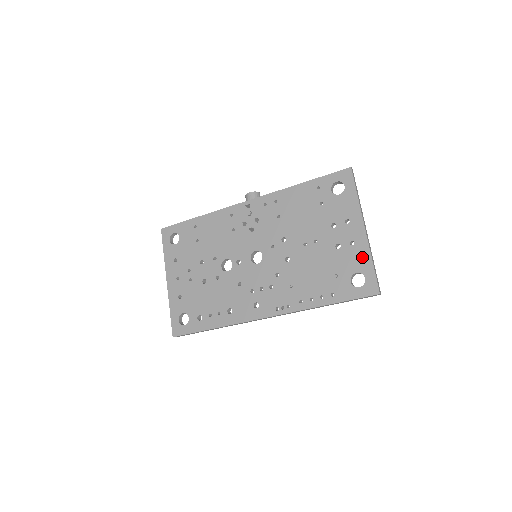
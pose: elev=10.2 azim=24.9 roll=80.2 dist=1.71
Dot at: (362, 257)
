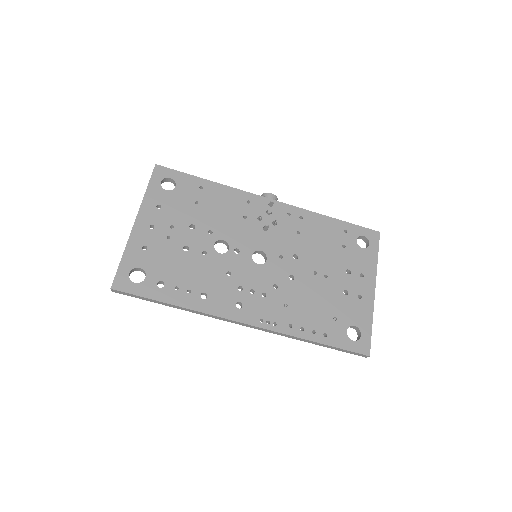
Dot at: (365, 314)
